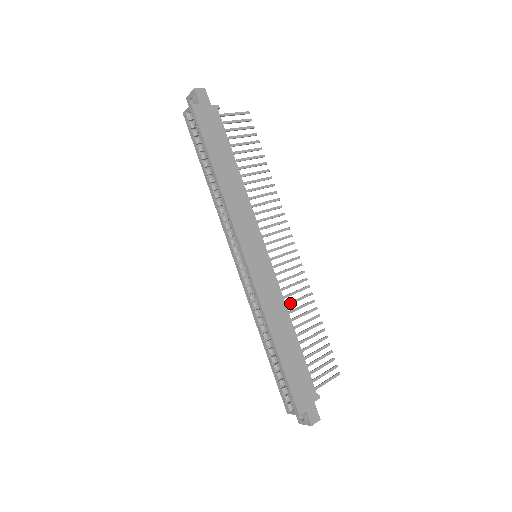
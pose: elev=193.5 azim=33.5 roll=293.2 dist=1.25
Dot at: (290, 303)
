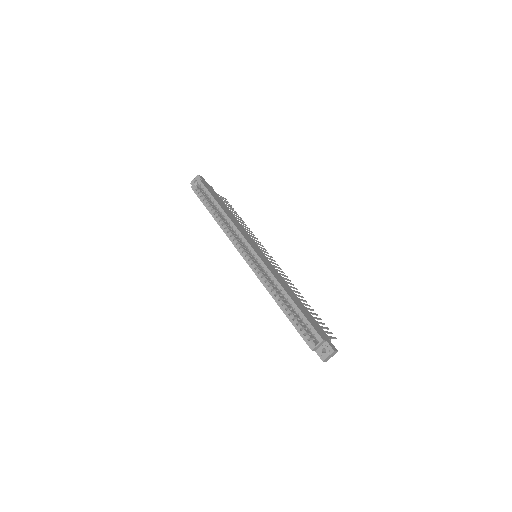
Dot at: occluded
